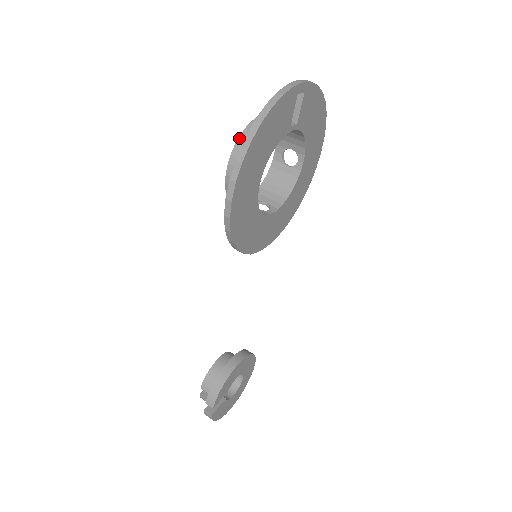
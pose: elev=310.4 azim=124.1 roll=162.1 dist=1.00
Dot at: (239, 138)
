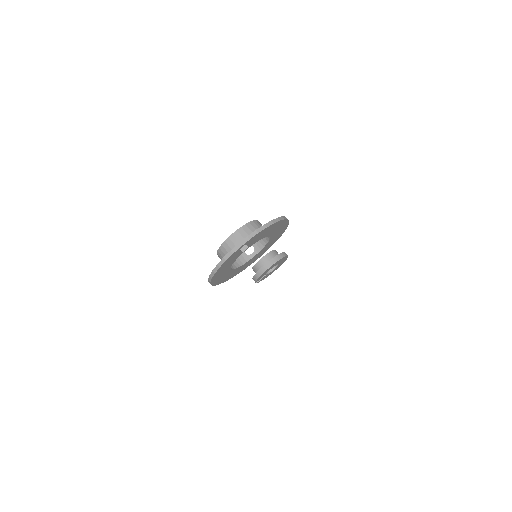
Dot at: (219, 249)
